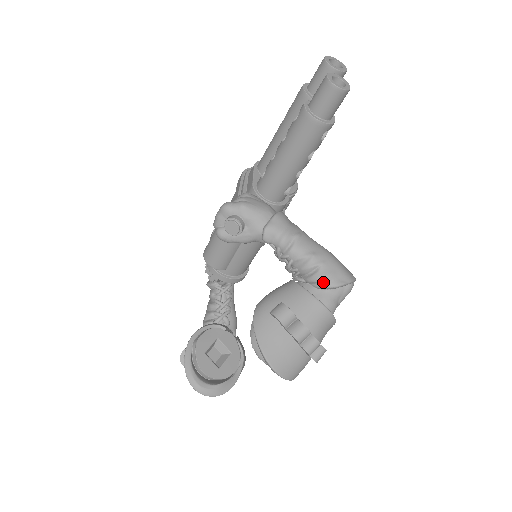
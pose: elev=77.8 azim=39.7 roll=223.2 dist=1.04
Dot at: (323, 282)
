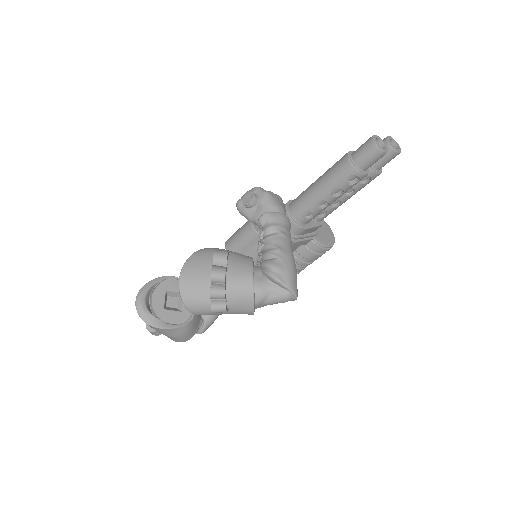
Dot at: (269, 269)
